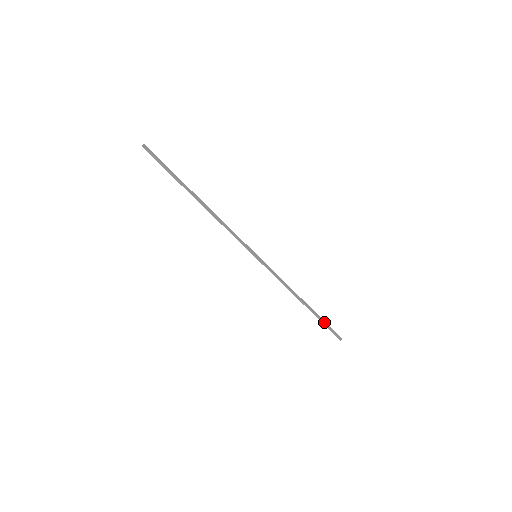
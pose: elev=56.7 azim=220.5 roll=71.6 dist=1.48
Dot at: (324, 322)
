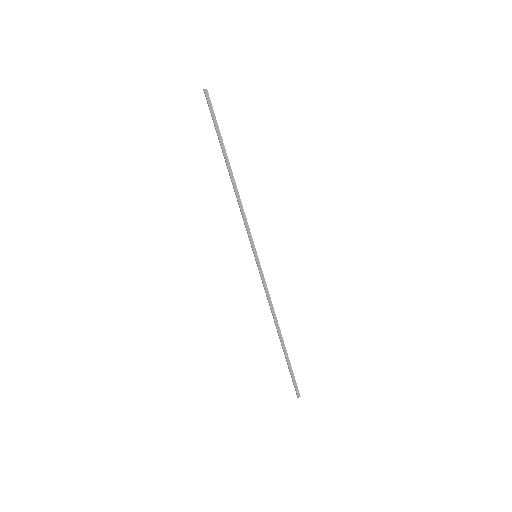
Dot at: (290, 367)
